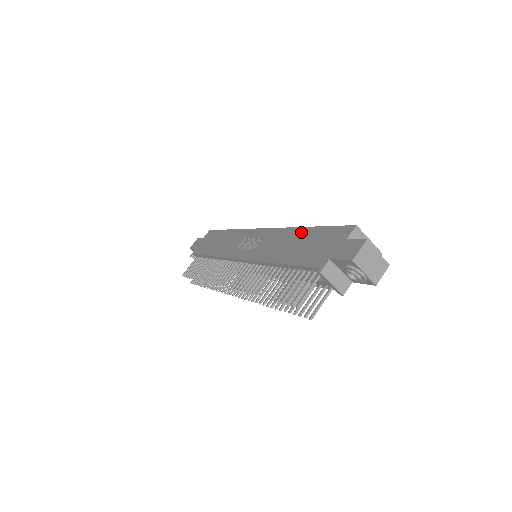
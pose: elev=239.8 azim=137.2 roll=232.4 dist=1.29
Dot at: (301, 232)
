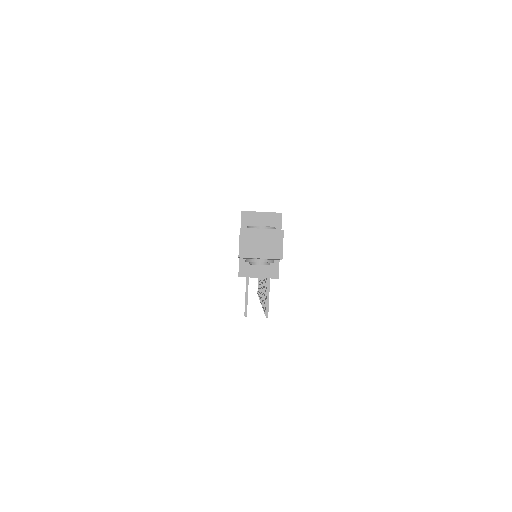
Dot at: occluded
